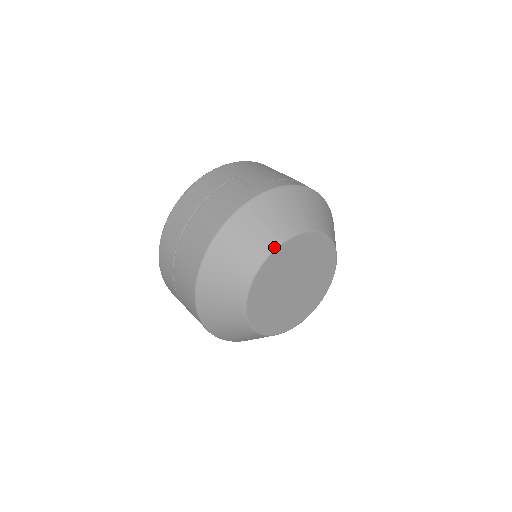
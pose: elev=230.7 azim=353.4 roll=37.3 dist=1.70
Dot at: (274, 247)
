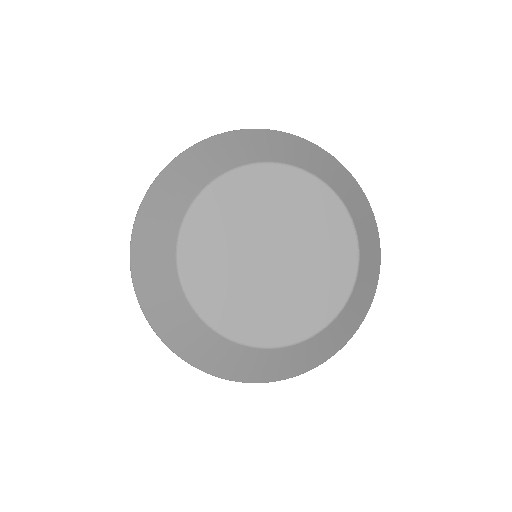
Dot at: (268, 160)
